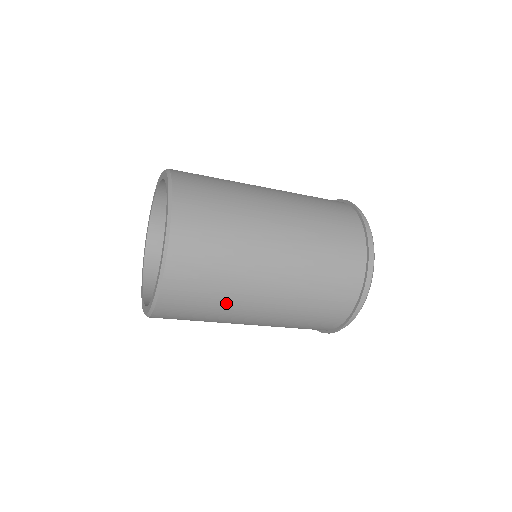
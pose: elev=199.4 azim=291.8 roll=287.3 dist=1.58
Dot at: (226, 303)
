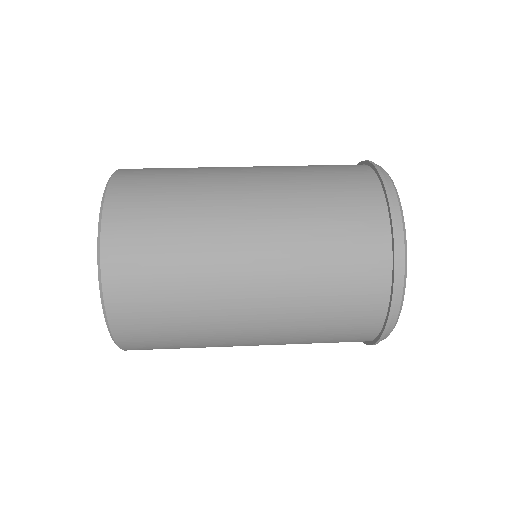
Dot at: (204, 347)
